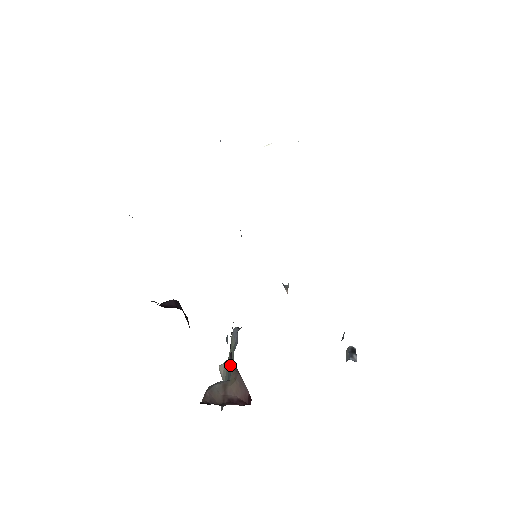
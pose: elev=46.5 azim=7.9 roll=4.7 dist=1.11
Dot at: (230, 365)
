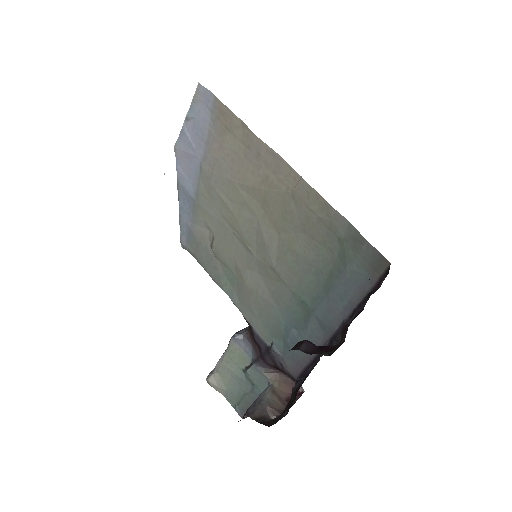
Dot at: (262, 371)
